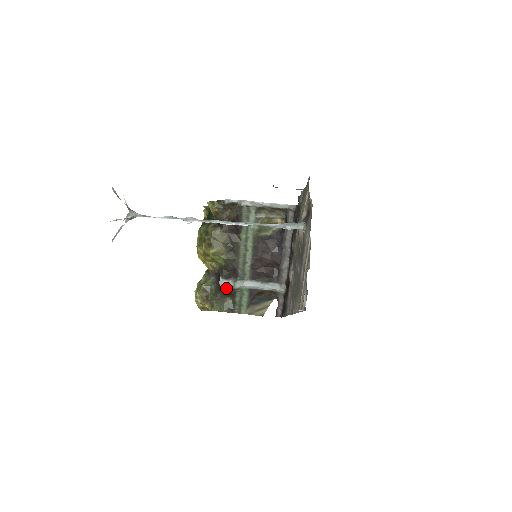
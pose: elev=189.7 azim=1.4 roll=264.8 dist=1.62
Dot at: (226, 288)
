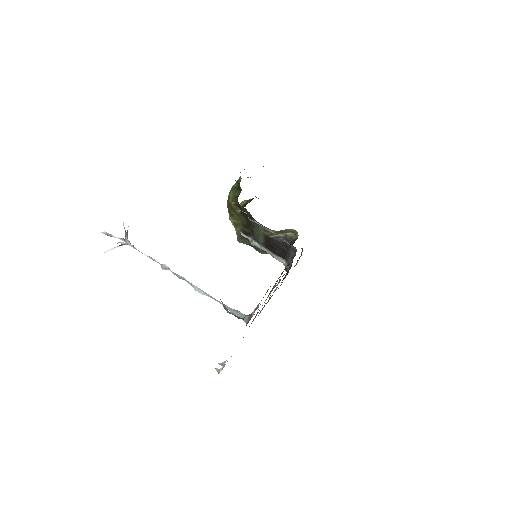
Dot at: (246, 238)
